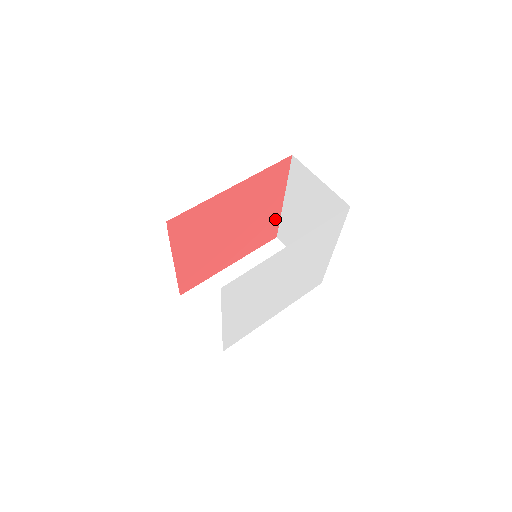
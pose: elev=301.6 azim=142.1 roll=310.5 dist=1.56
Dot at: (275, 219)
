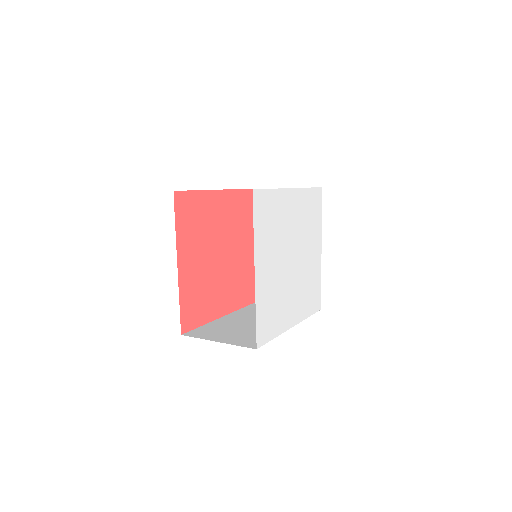
Dot at: (253, 270)
